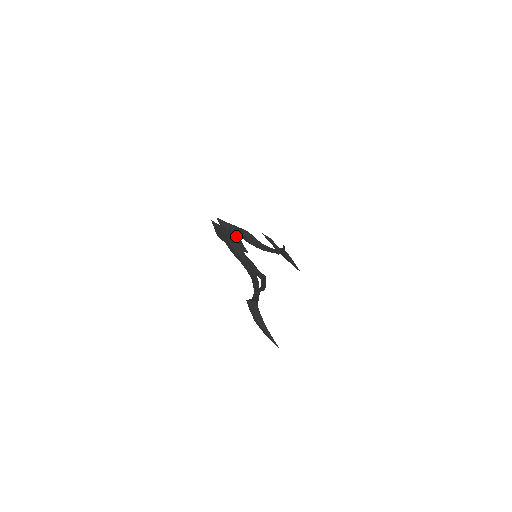
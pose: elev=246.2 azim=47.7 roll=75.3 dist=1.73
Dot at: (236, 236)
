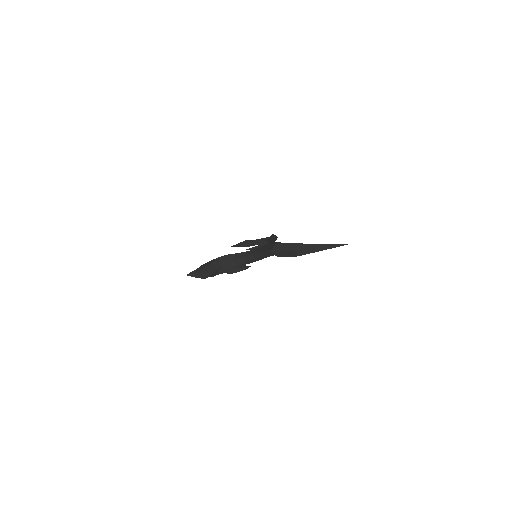
Dot at: occluded
